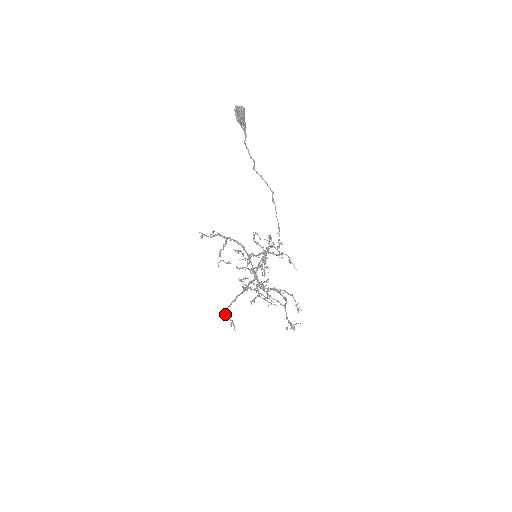
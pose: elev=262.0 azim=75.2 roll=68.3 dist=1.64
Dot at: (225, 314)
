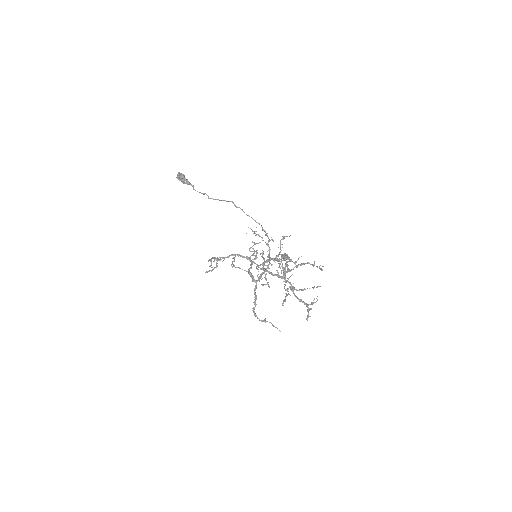
Dot at: occluded
